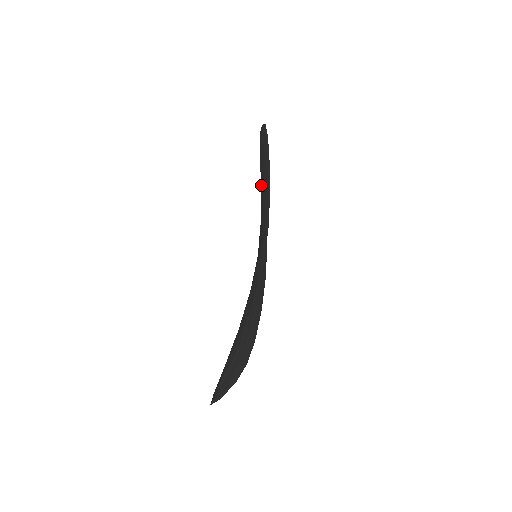
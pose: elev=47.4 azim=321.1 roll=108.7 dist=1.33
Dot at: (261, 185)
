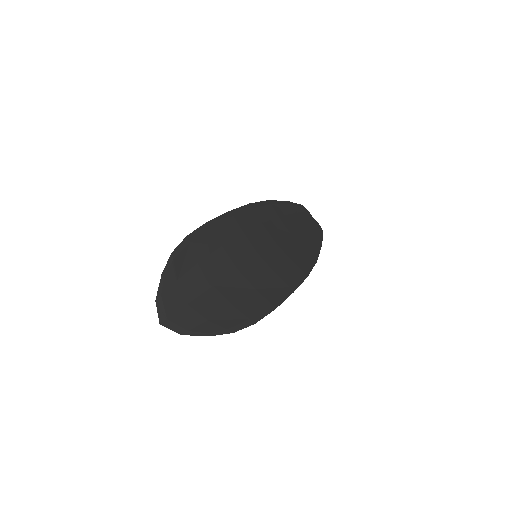
Dot at: (286, 230)
